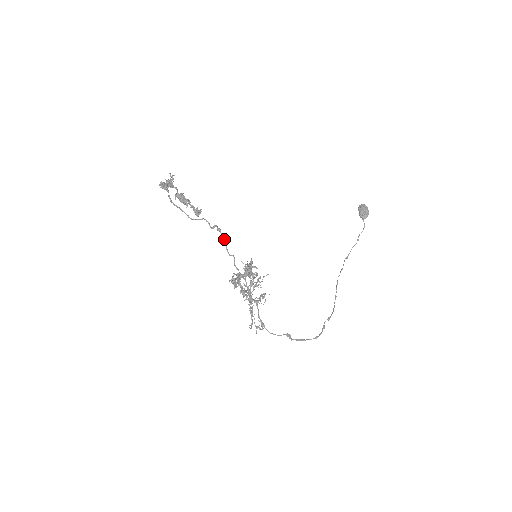
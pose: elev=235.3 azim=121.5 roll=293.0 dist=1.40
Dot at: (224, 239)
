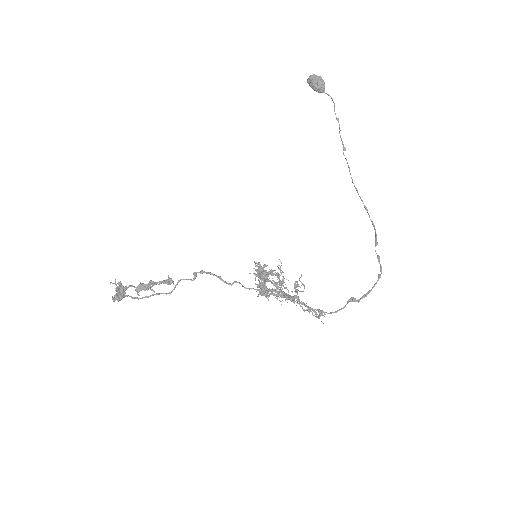
Dot at: occluded
